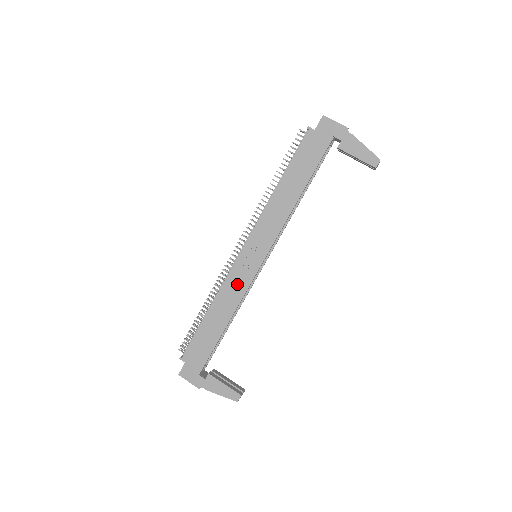
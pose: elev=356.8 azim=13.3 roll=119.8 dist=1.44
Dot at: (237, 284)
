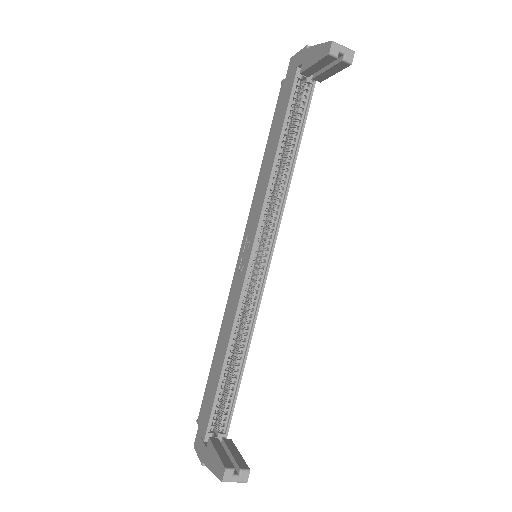
Dot at: (234, 297)
